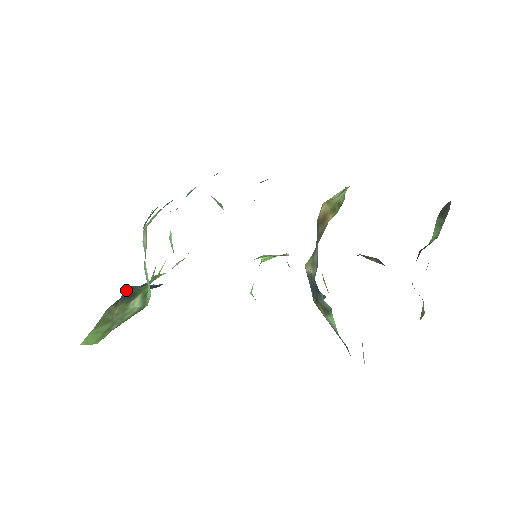
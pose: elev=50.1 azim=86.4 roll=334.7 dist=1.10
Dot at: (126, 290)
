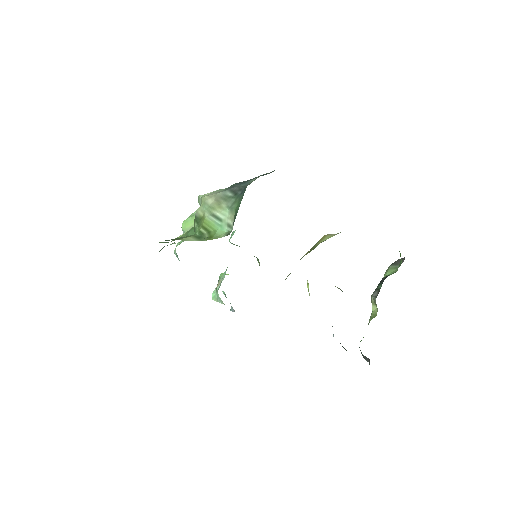
Dot at: occluded
